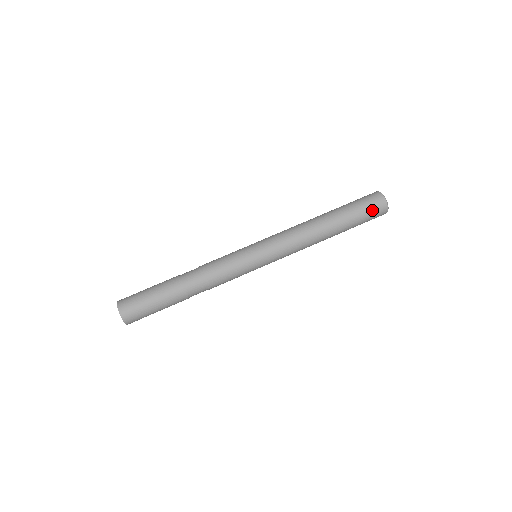
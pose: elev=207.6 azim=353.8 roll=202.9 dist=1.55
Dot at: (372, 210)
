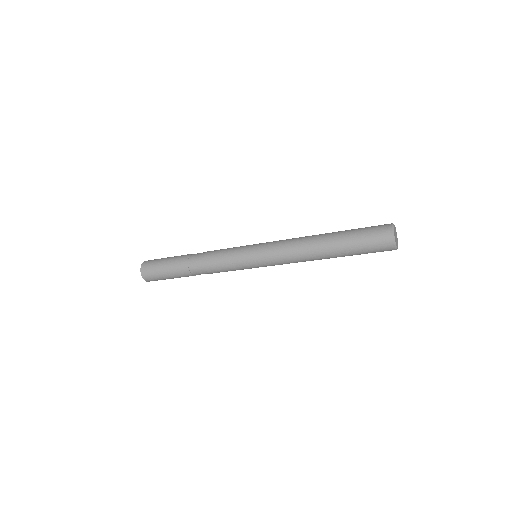
Dot at: (374, 239)
